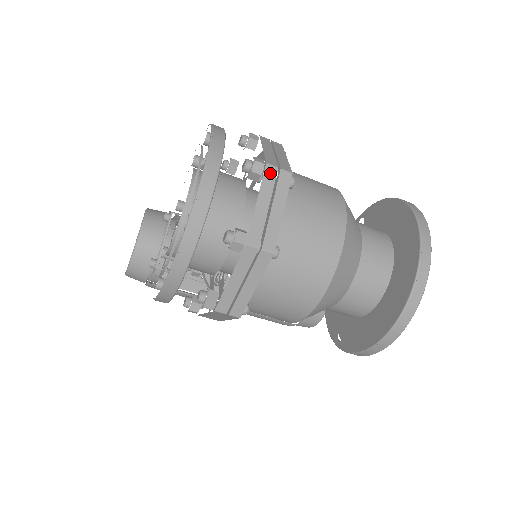
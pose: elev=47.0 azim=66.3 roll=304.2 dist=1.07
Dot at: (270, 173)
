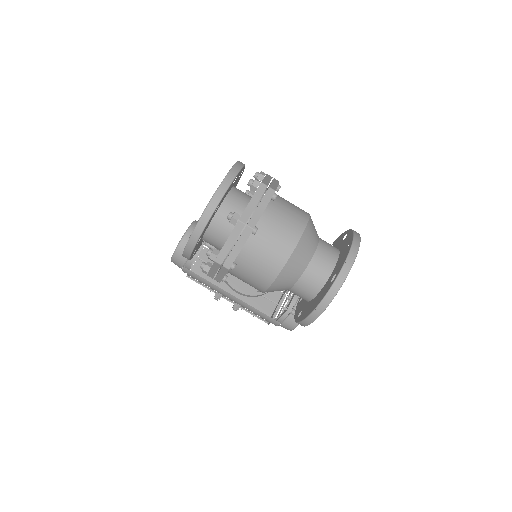
Dot at: (262, 188)
